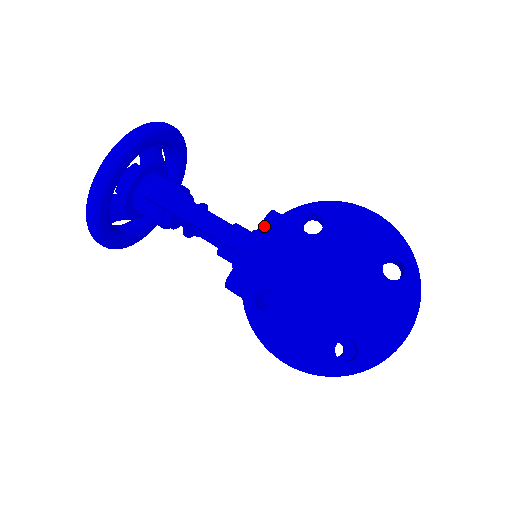
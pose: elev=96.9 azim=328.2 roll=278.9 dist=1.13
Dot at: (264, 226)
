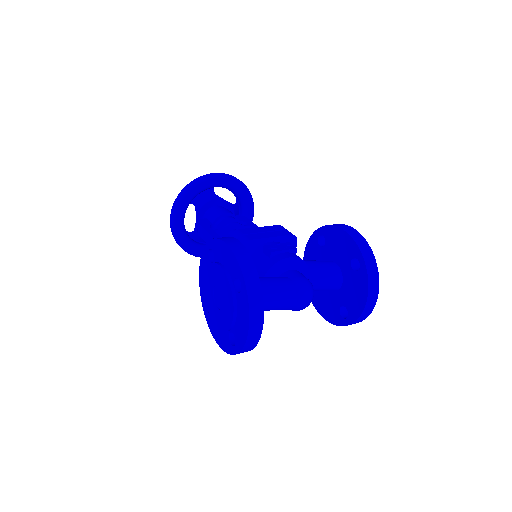
Dot at: occluded
